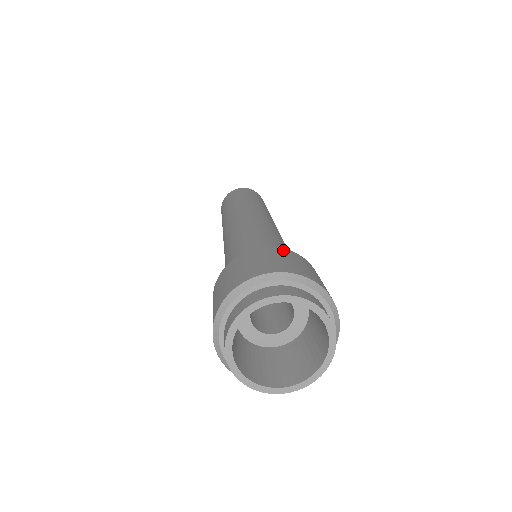
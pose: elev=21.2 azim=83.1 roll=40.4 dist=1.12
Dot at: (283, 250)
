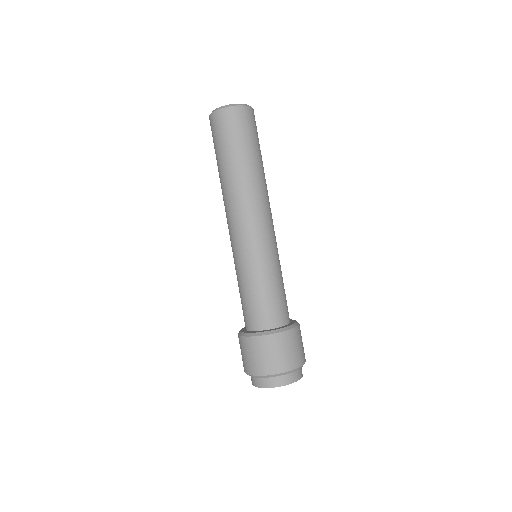
Dot at: (285, 336)
